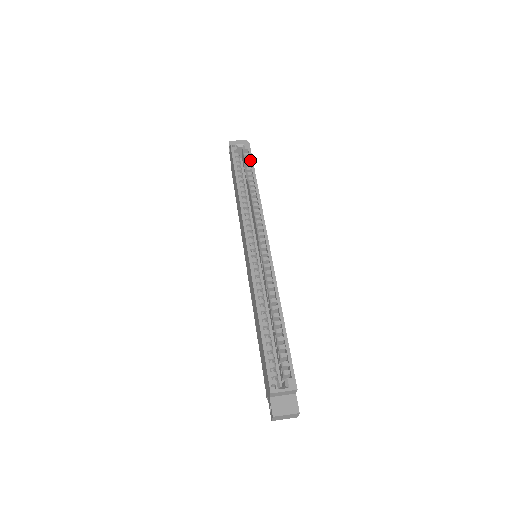
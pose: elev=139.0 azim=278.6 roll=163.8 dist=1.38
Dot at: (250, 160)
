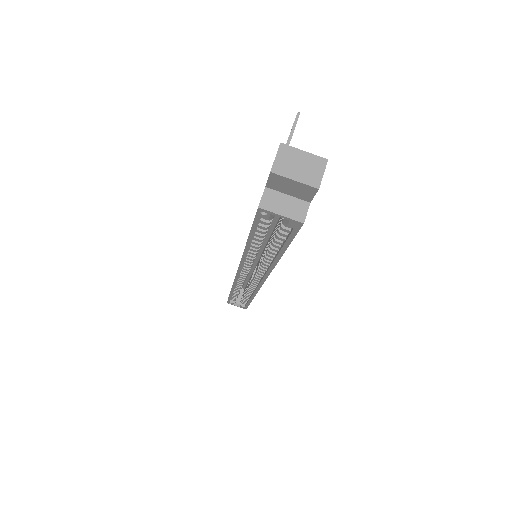
Dot at: (286, 240)
